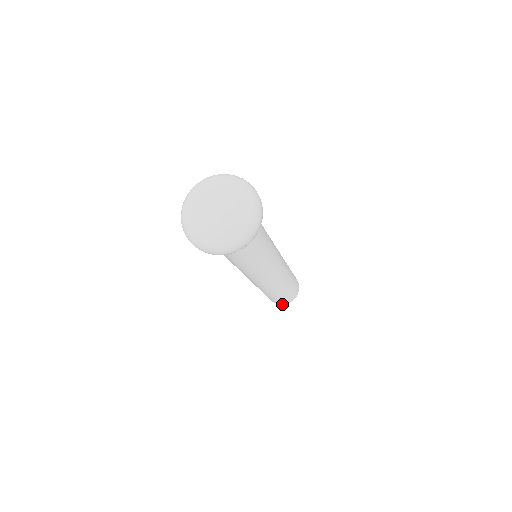
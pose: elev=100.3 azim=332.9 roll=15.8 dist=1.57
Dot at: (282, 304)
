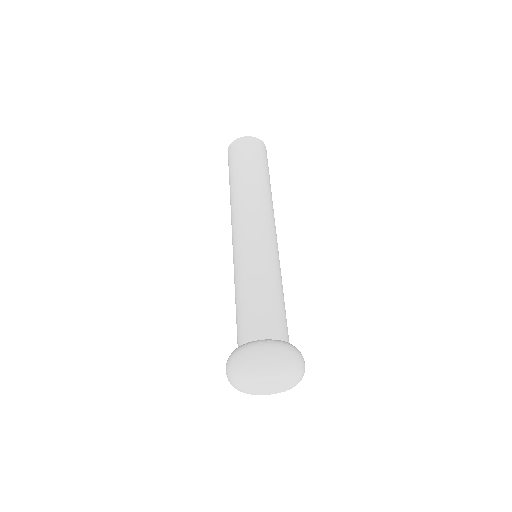
Dot at: occluded
